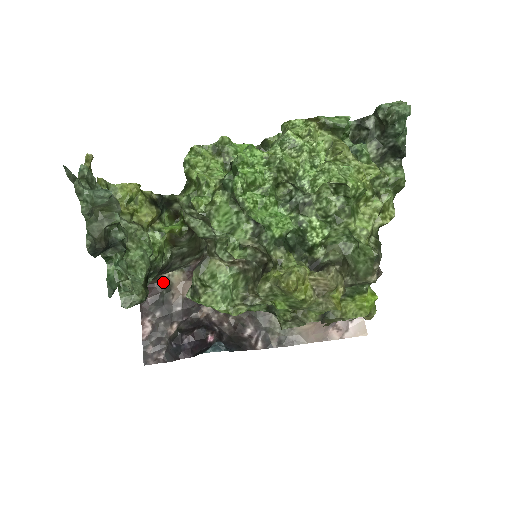
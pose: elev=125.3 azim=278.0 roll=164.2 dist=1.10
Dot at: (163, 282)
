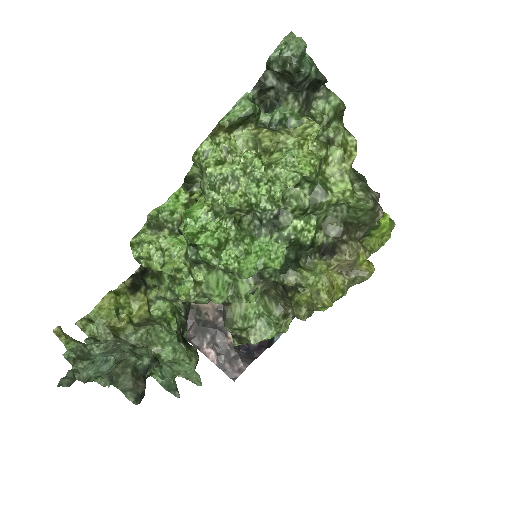
Dot at: (189, 310)
